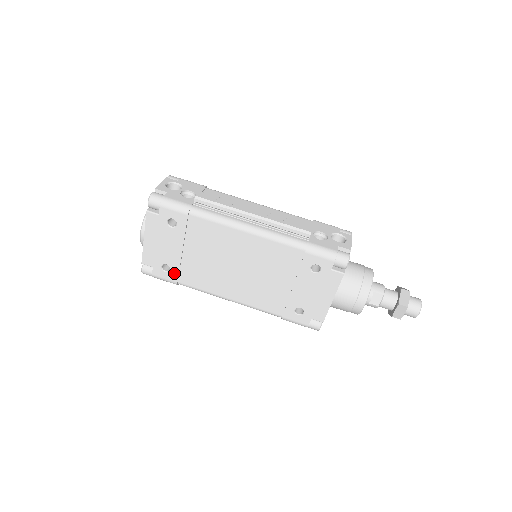
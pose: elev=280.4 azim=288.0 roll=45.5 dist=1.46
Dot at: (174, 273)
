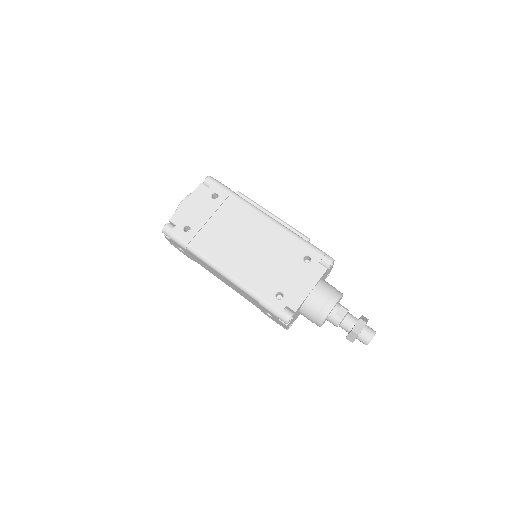
Dot at: (191, 234)
